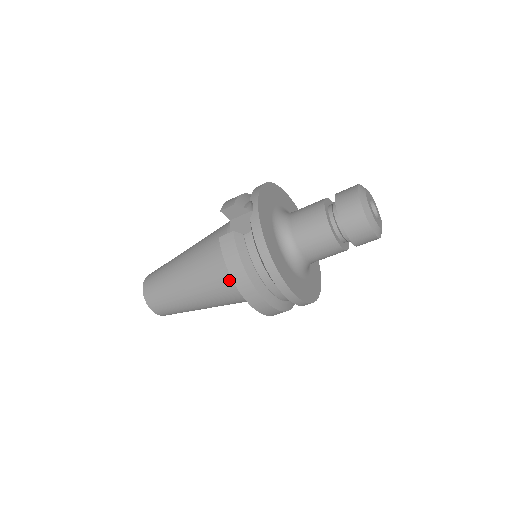
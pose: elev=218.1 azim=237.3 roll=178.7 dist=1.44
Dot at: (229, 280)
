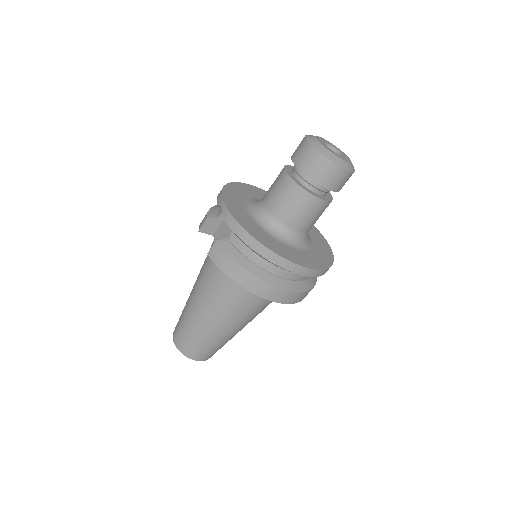
Dot at: (240, 289)
